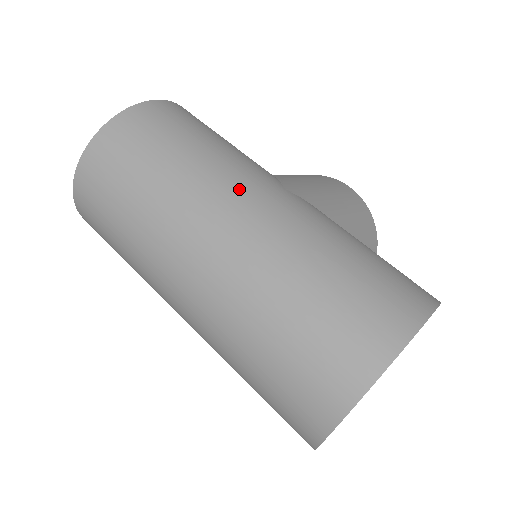
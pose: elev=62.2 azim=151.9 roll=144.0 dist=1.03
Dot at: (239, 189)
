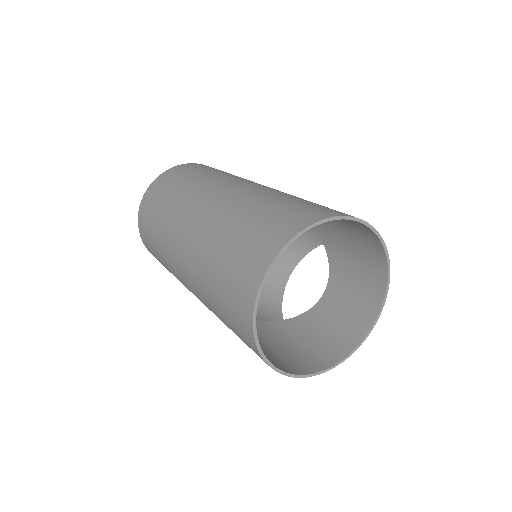
Dot at: (238, 180)
